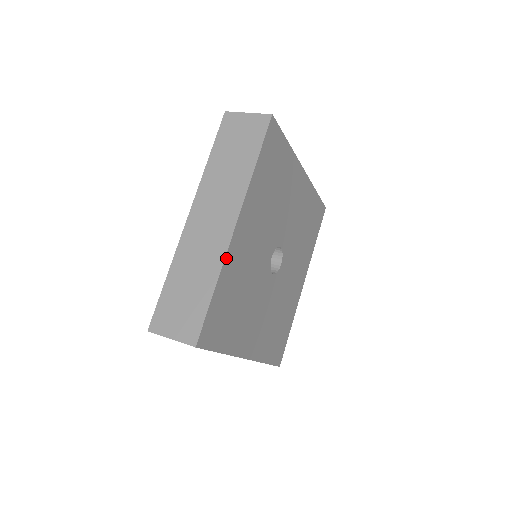
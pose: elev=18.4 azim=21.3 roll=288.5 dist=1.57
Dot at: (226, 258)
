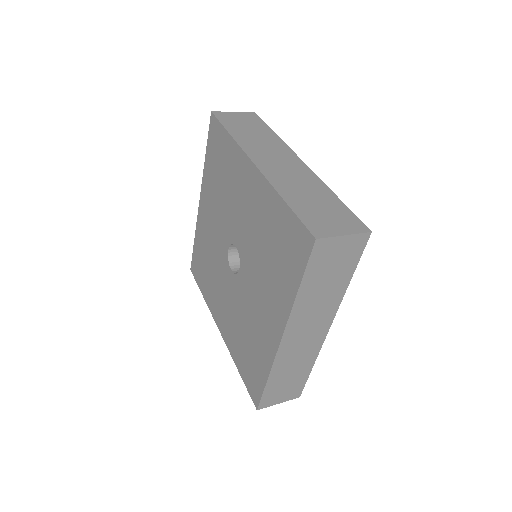
Dot at: (319, 181)
